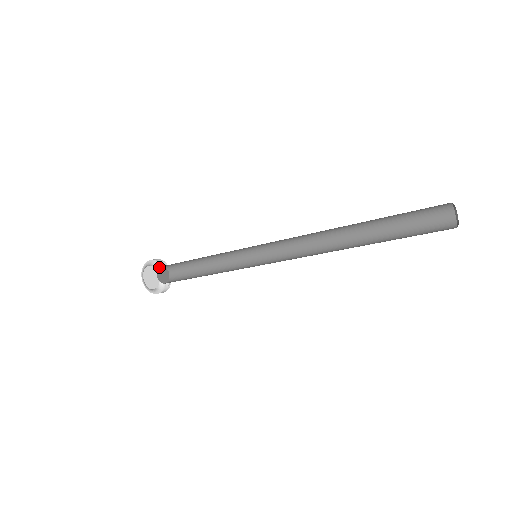
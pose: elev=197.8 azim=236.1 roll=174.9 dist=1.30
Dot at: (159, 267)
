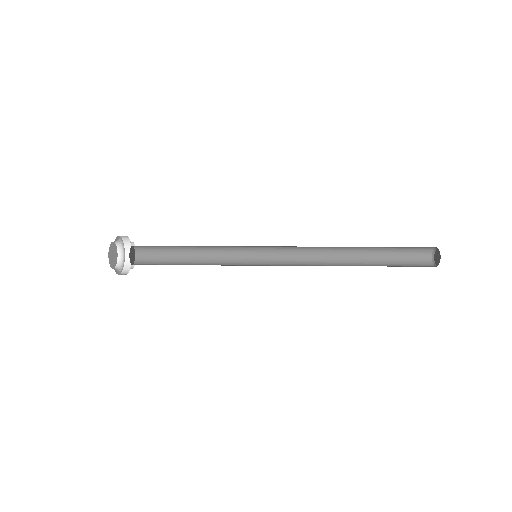
Dot at: (131, 246)
